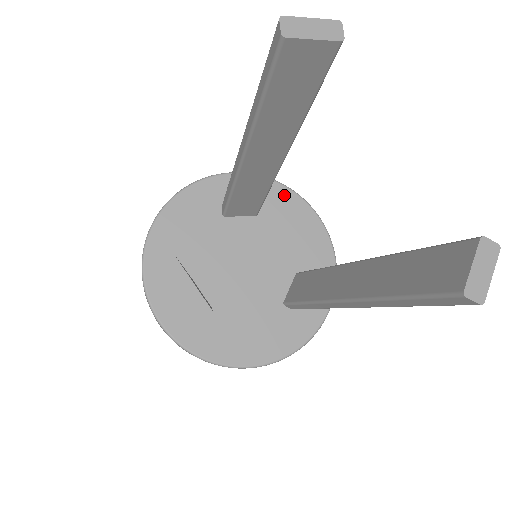
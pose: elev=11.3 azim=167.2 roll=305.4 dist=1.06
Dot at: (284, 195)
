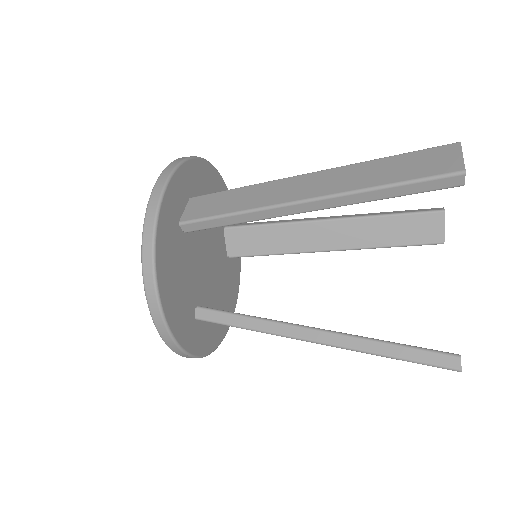
Dot at: (196, 168)
